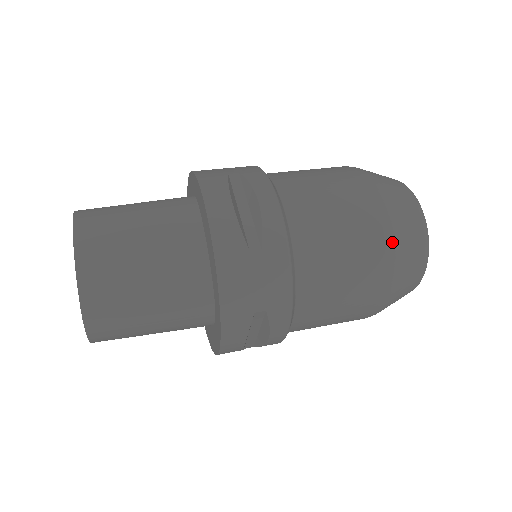
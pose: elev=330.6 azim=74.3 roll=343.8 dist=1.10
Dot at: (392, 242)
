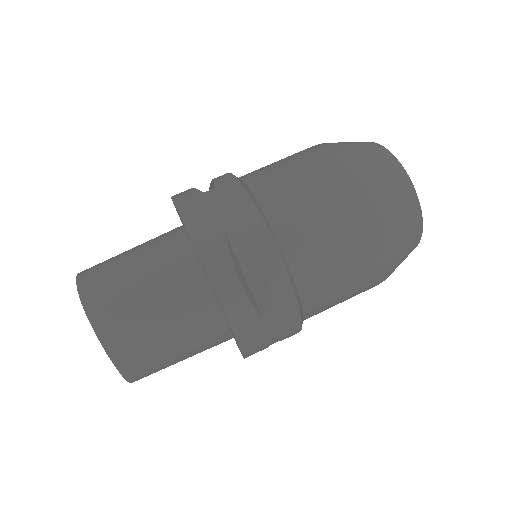
Dot at: (389, 258)
